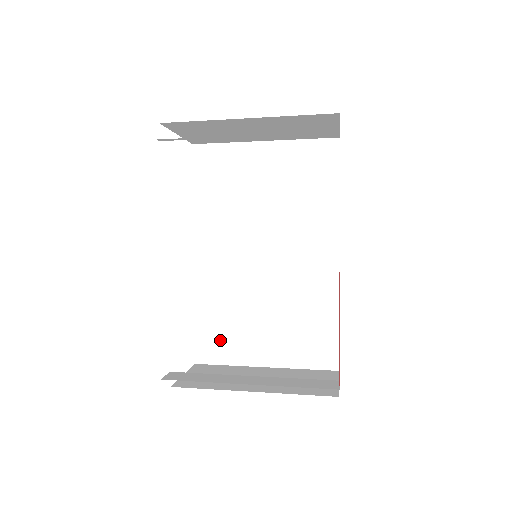
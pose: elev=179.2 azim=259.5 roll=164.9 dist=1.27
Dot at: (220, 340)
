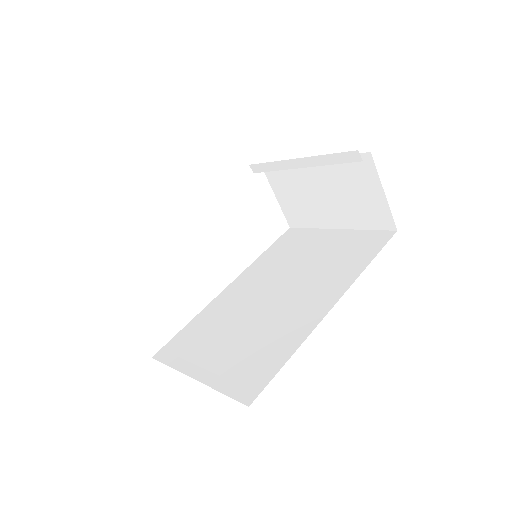
Dot at: (186, 345)
